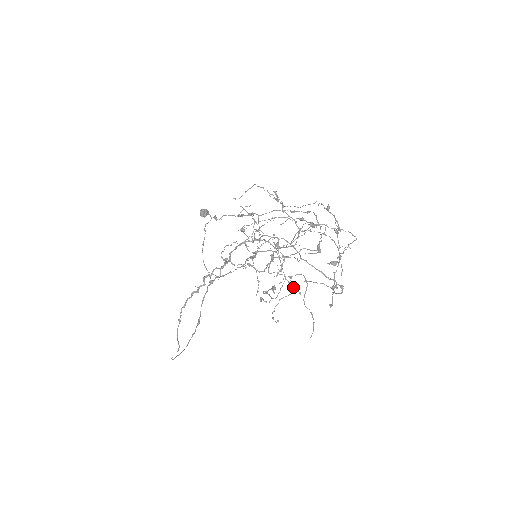
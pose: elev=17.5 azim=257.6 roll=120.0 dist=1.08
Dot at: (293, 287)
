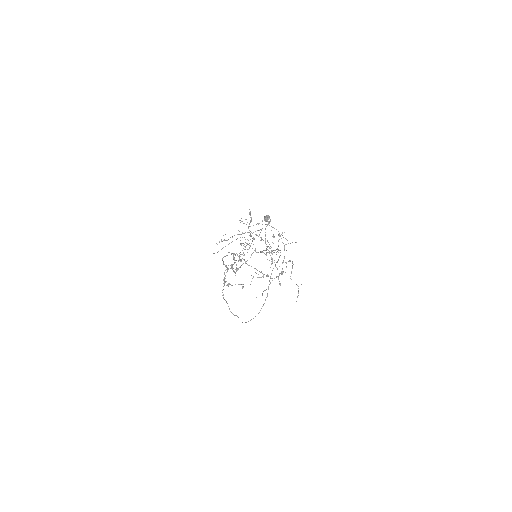
Dot at: occluded
